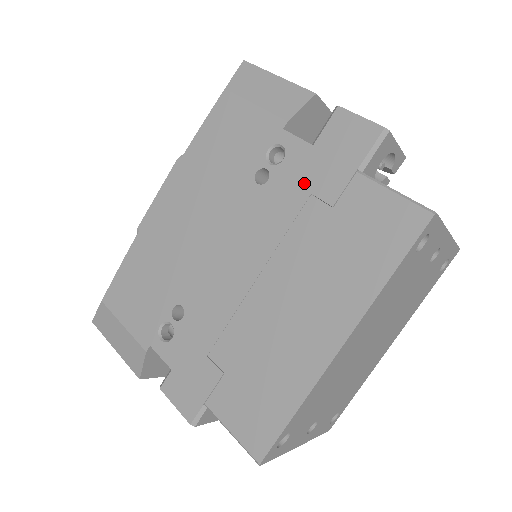
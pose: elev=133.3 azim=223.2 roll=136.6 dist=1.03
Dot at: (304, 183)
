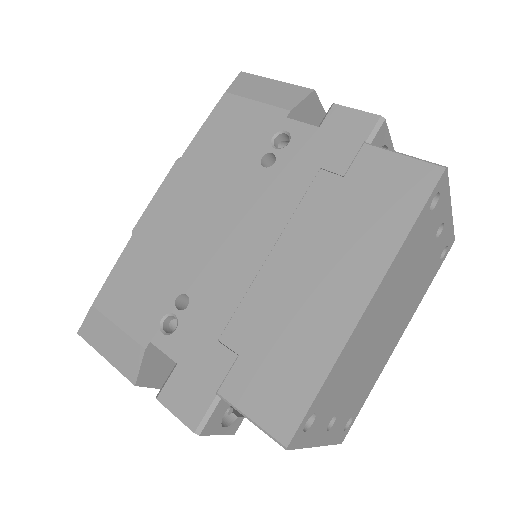
Dot at: (312, 160)
